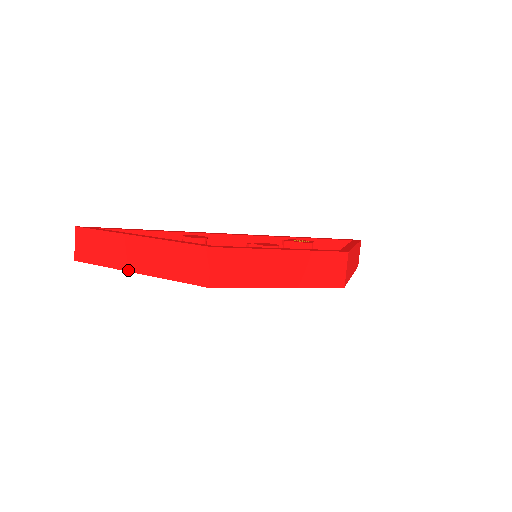
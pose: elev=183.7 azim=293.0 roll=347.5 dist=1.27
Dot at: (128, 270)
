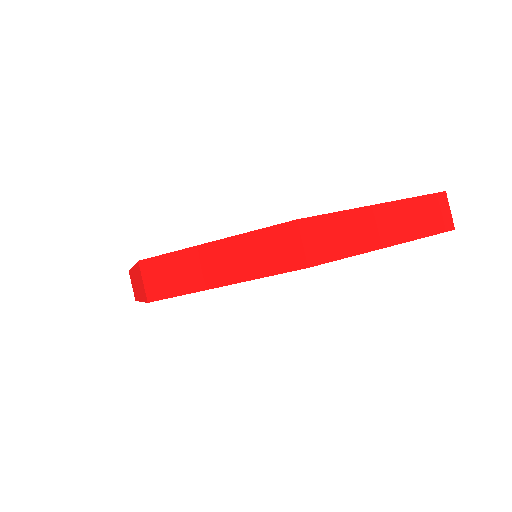
Dot at: (139, 300)
